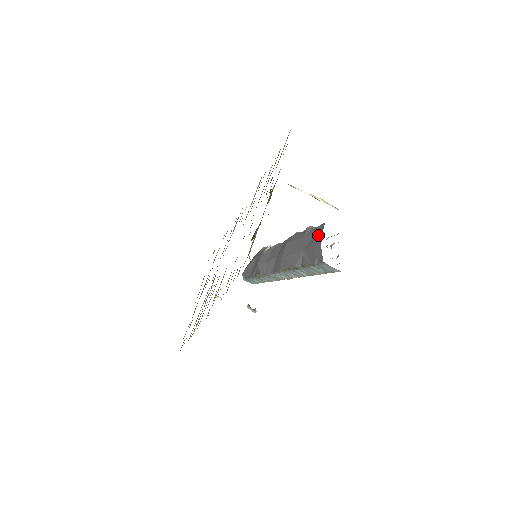
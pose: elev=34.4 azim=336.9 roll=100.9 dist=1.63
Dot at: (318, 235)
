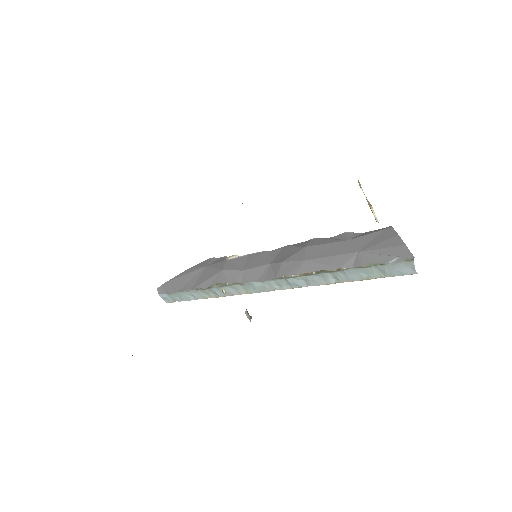
Dot at: (388, 236)
